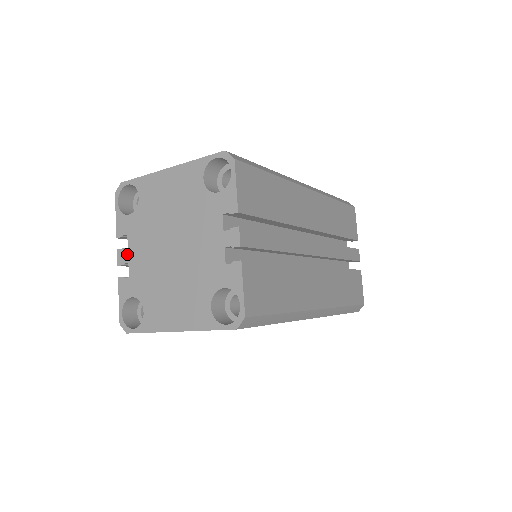
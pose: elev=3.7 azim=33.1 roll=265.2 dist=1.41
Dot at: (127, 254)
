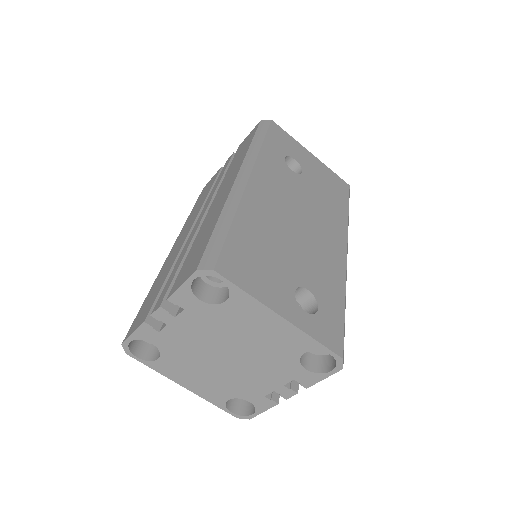
Dot at: (171, 320)
